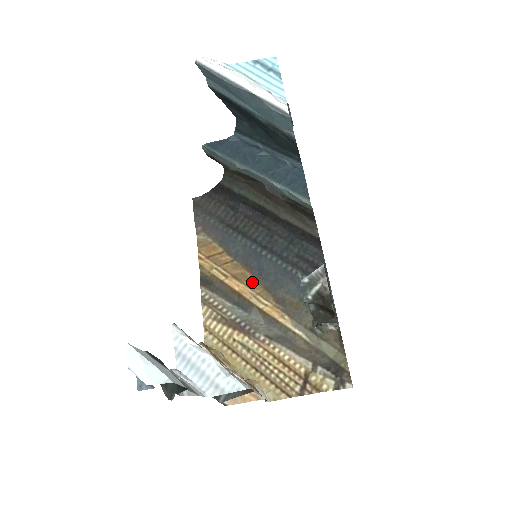
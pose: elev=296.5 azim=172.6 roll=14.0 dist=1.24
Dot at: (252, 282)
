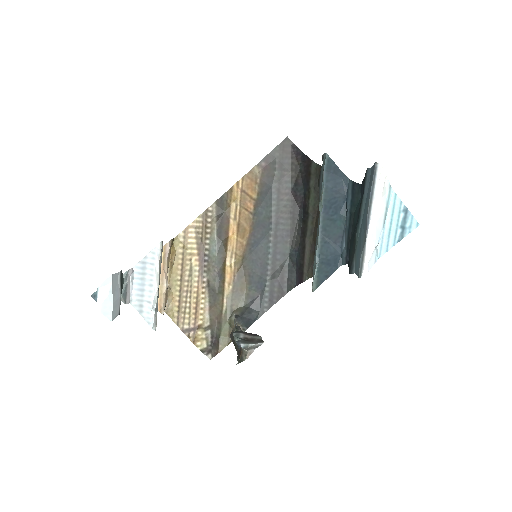
Dot at: (243, 242)
